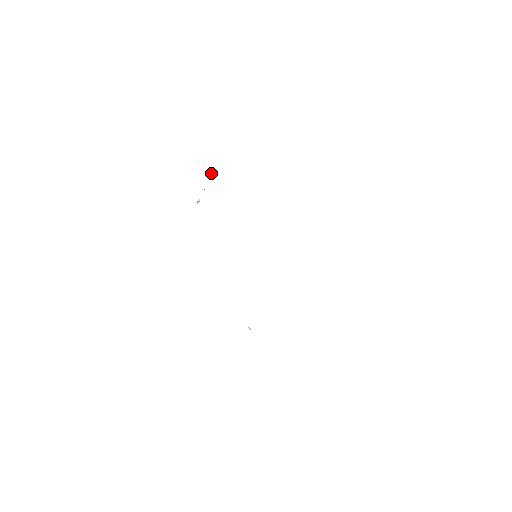
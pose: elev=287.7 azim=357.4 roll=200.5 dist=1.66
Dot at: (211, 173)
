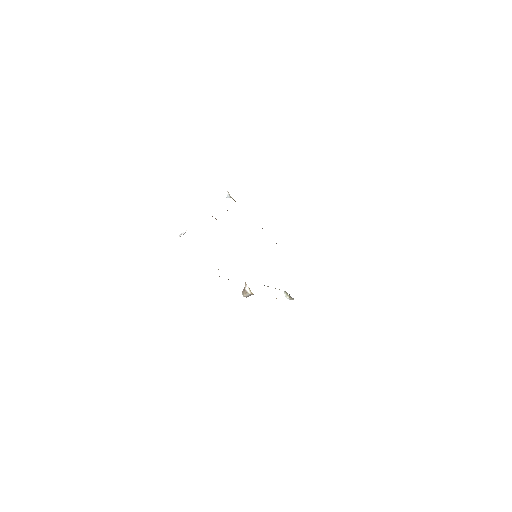
Dot at: (228, 194)
